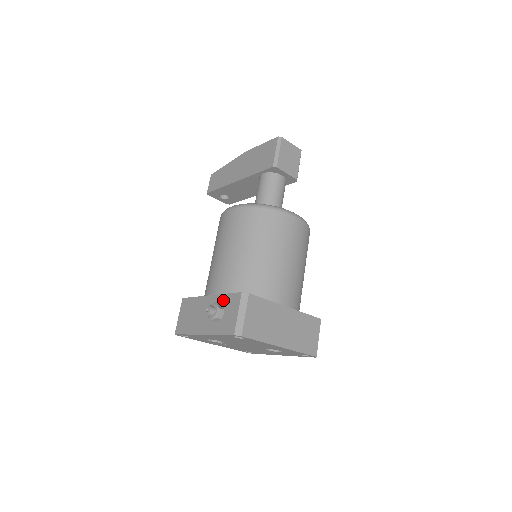
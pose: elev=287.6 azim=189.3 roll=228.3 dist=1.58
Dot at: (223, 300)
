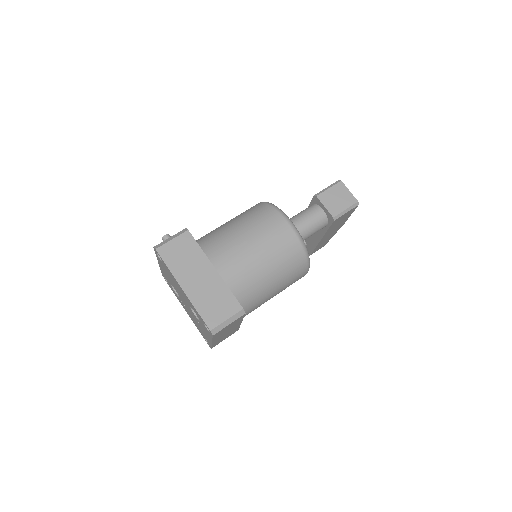
Dot at: occluded
